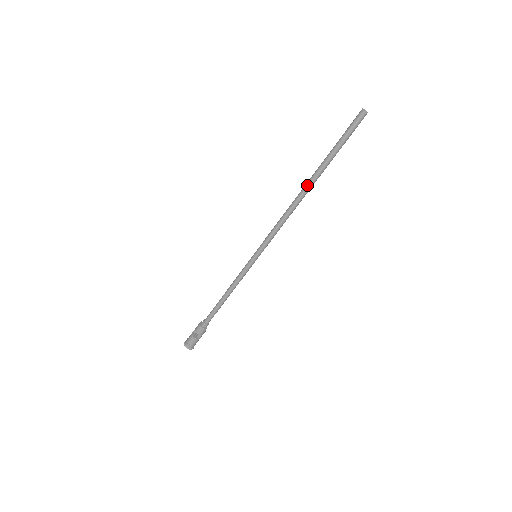
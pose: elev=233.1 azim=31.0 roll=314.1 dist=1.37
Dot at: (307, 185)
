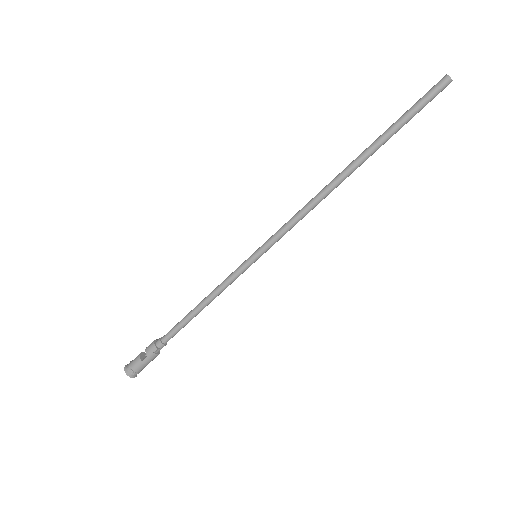
Dot at: (349, 165)
